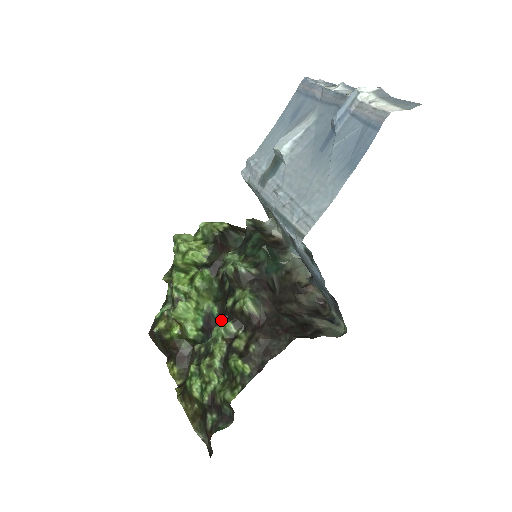
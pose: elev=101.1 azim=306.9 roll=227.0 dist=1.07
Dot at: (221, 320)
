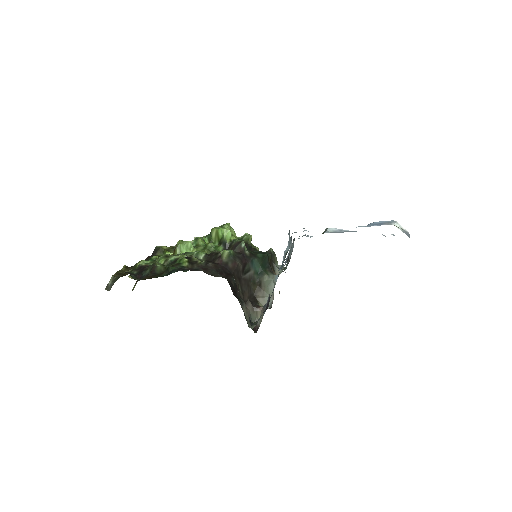
Dot at: occluded
